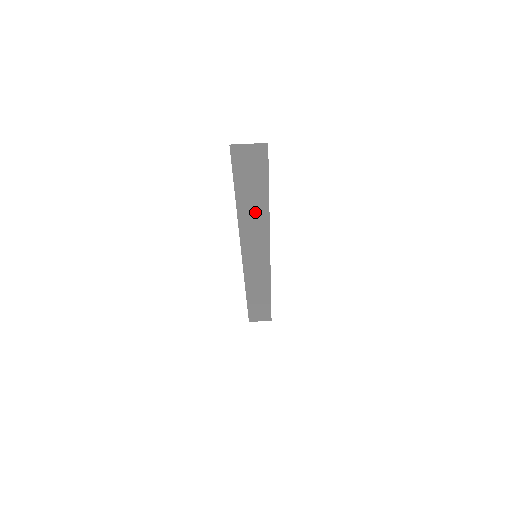
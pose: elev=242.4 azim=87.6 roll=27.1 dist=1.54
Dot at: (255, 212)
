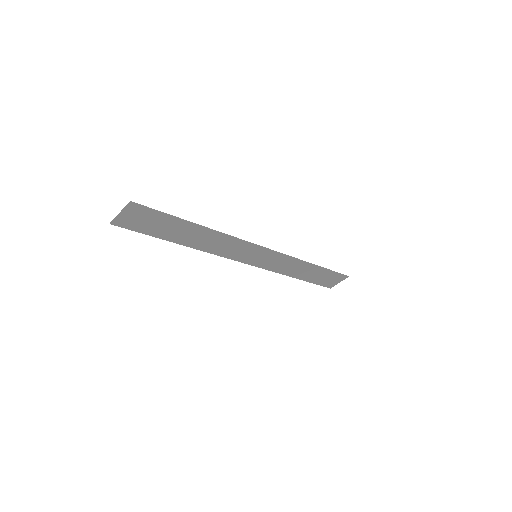
Dot at: (203, 237)
